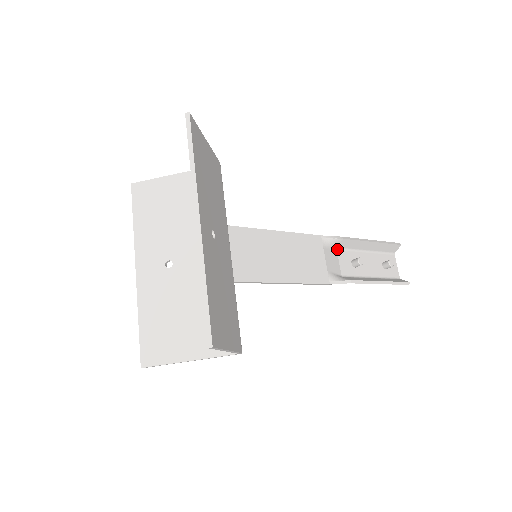
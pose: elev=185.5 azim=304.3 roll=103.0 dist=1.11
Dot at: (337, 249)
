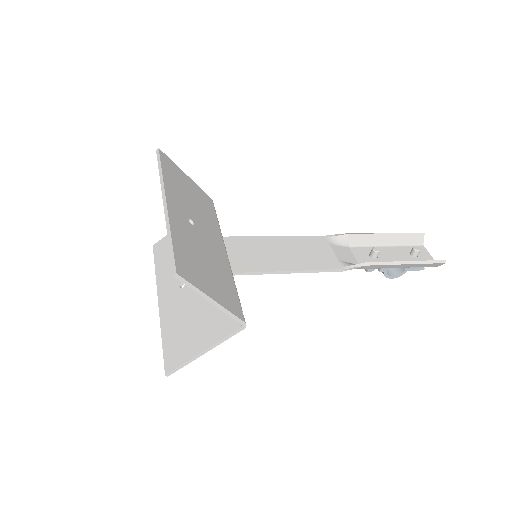
Dot at: (349, 247)
